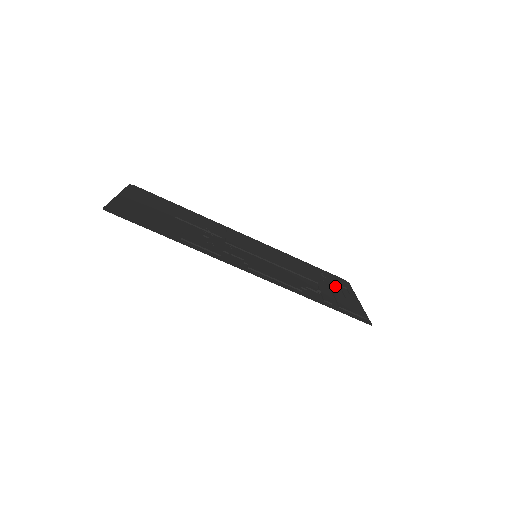
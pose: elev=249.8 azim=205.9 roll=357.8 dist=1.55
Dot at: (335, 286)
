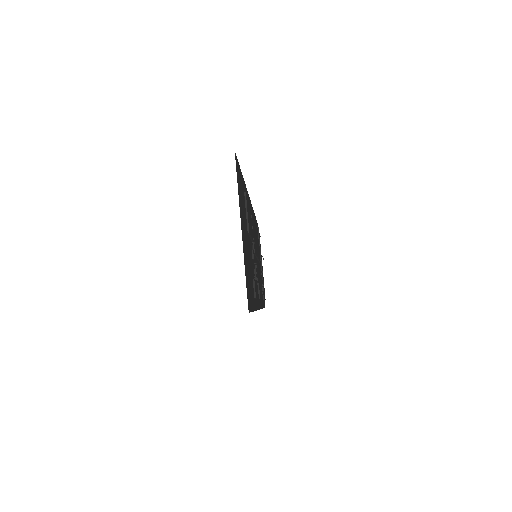
Dot at: occluded
